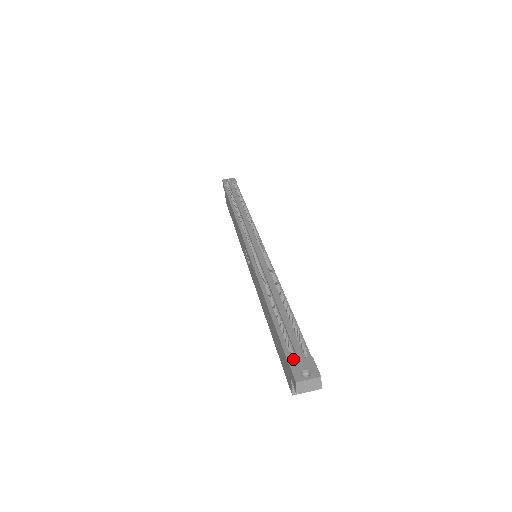
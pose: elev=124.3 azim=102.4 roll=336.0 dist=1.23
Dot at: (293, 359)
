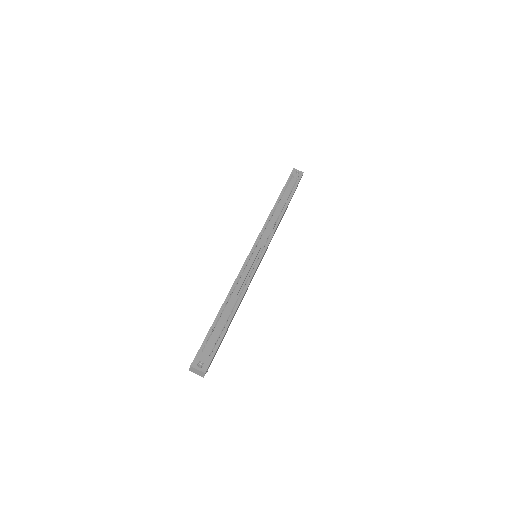
Dot at: (202, 351)
